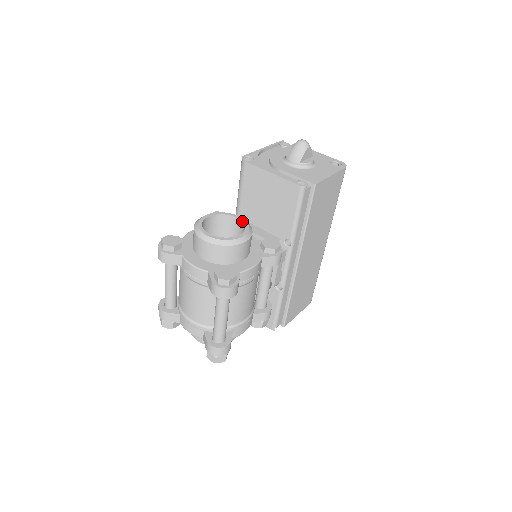
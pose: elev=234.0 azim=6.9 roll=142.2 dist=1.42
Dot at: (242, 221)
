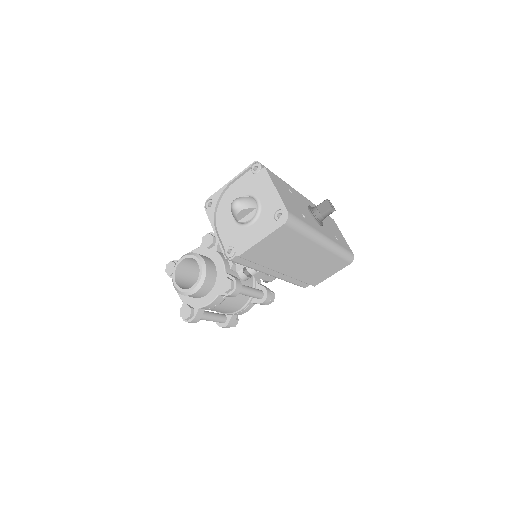
Dot at: occluded
